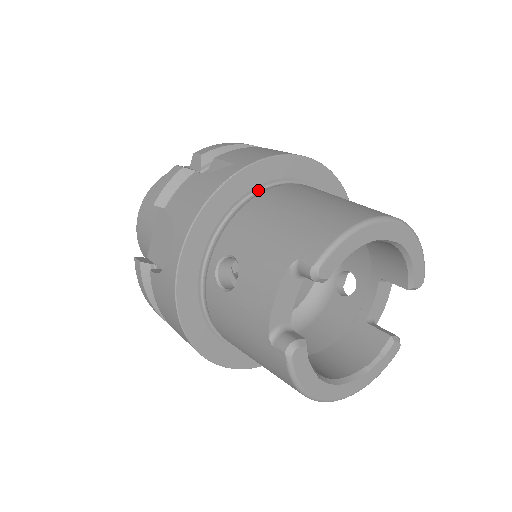
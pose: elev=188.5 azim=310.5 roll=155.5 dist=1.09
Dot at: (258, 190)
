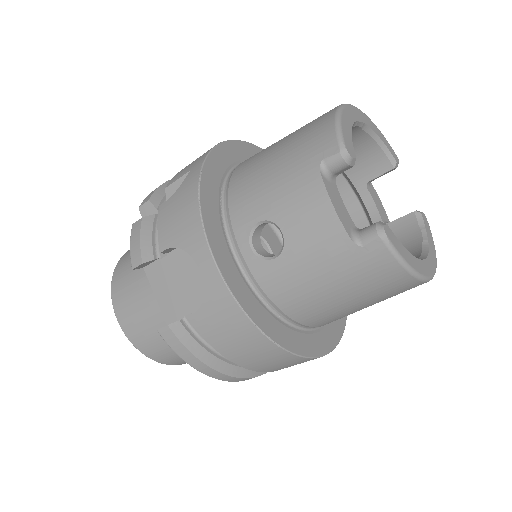
Dot at: (226, 178)
